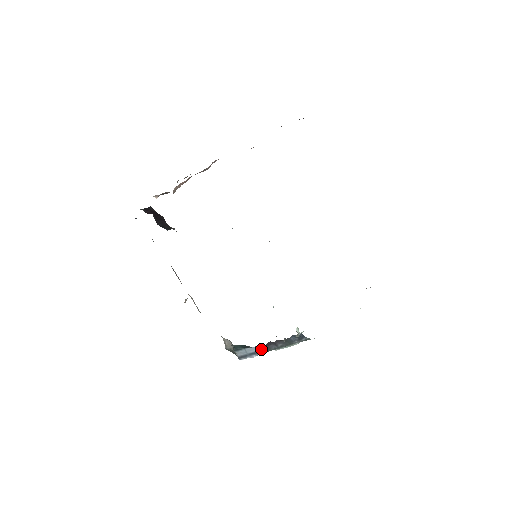
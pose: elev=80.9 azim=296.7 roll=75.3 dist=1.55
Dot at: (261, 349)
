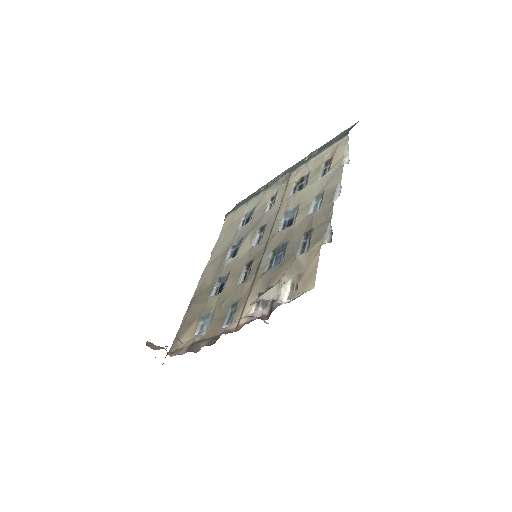
Dot at: occluded
